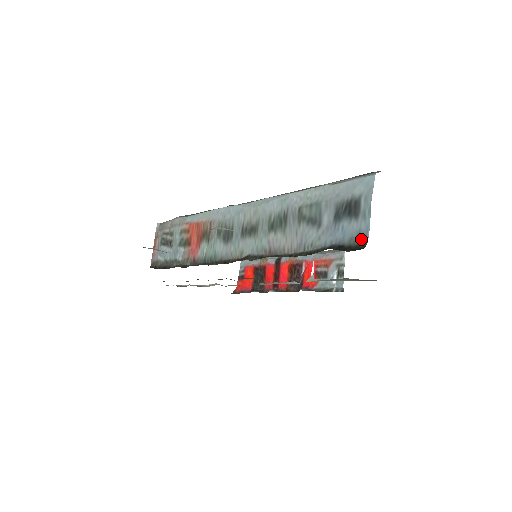
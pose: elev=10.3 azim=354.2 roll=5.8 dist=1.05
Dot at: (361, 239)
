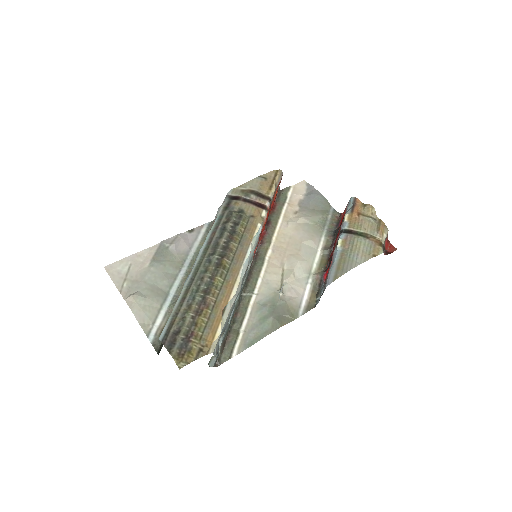
Dot at: occluded
